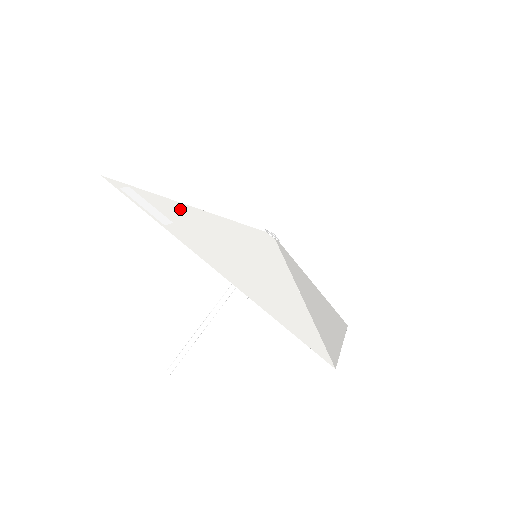
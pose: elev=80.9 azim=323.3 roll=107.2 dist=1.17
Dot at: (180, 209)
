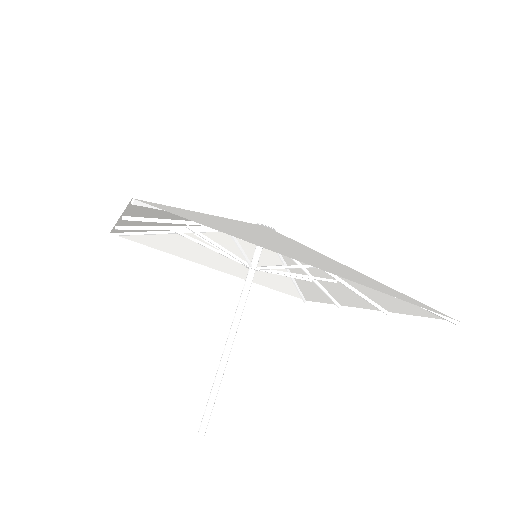
Dot at: occluded
